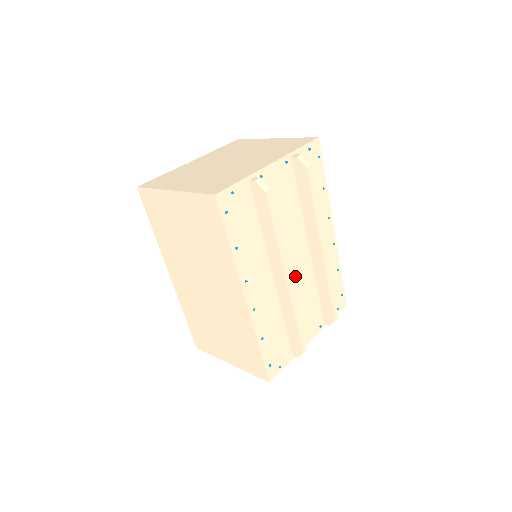
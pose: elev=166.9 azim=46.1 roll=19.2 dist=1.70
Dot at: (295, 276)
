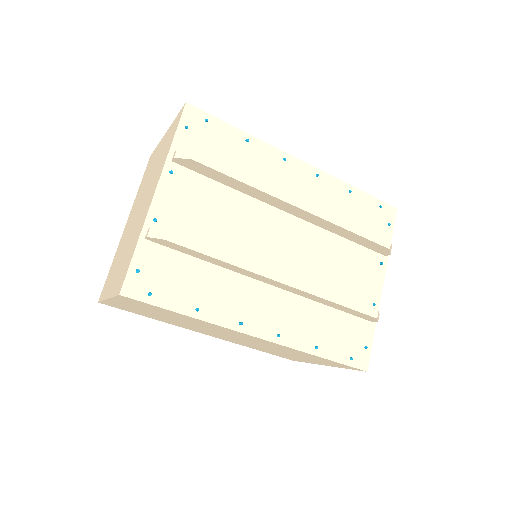
Dot at: (298, 255)
